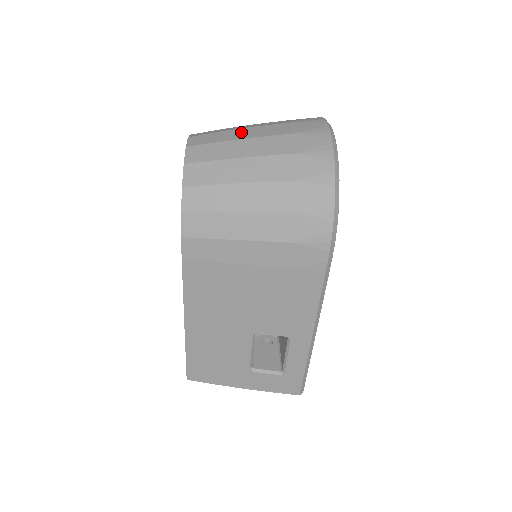
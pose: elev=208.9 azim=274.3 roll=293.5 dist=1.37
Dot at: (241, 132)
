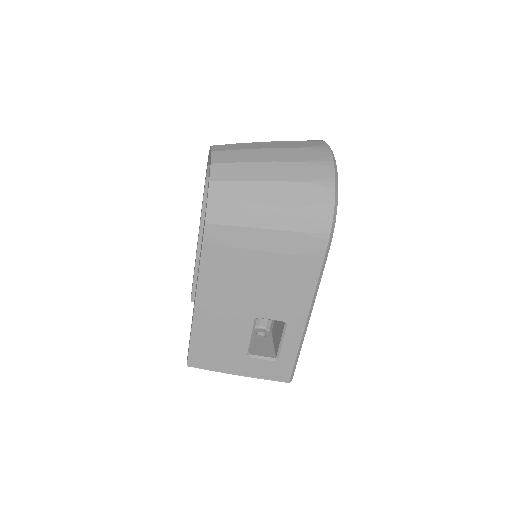
Dot at: (257, 144)
